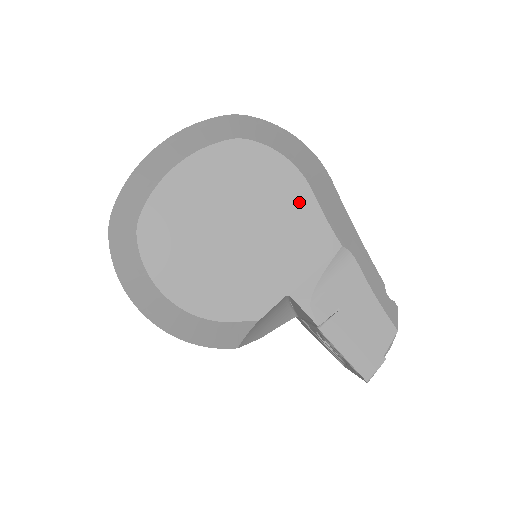
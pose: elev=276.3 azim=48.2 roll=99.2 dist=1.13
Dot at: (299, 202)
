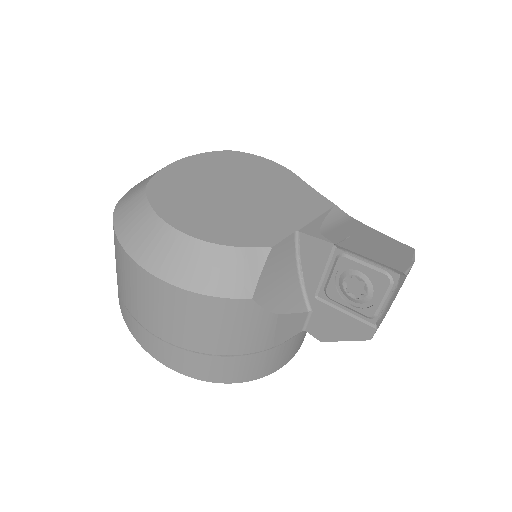
Dot at: (289, 181)
